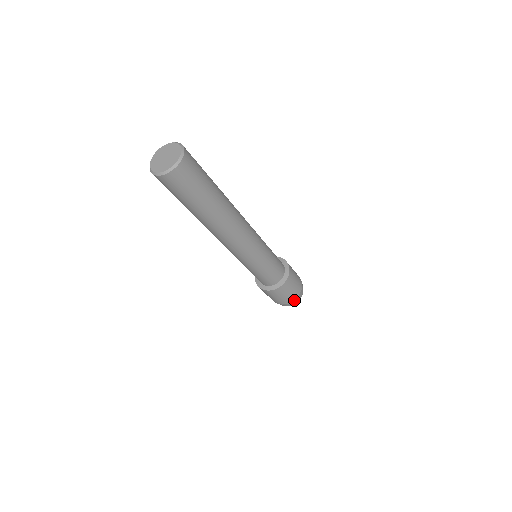
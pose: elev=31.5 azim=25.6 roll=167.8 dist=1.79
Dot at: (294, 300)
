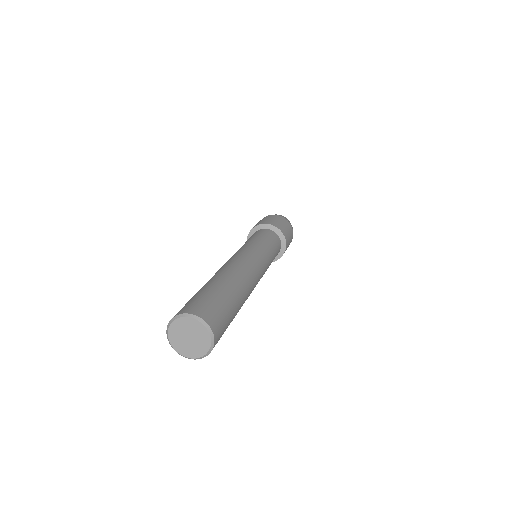
Dot at: (292, 238)
